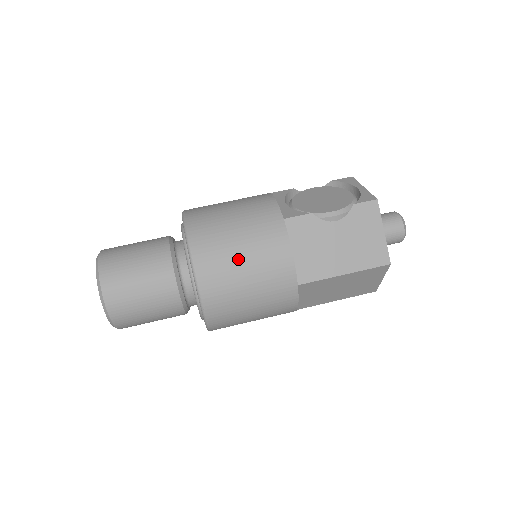
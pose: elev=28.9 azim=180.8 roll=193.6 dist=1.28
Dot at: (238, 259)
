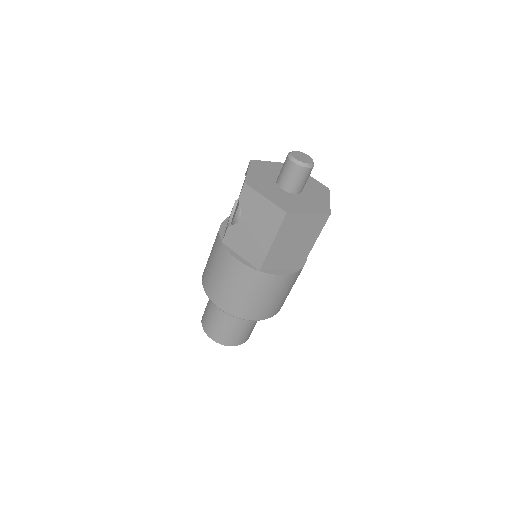
Dot at: (223, 284)
